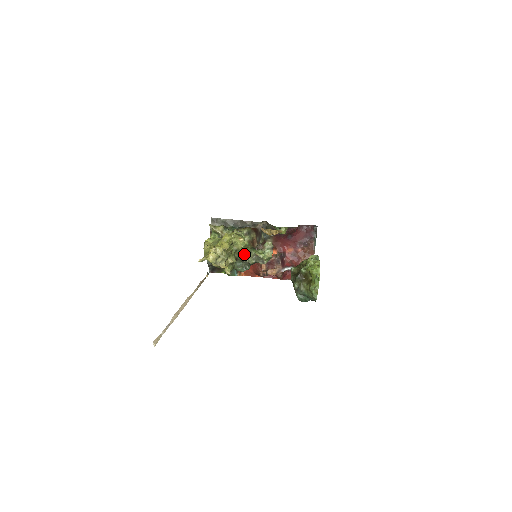
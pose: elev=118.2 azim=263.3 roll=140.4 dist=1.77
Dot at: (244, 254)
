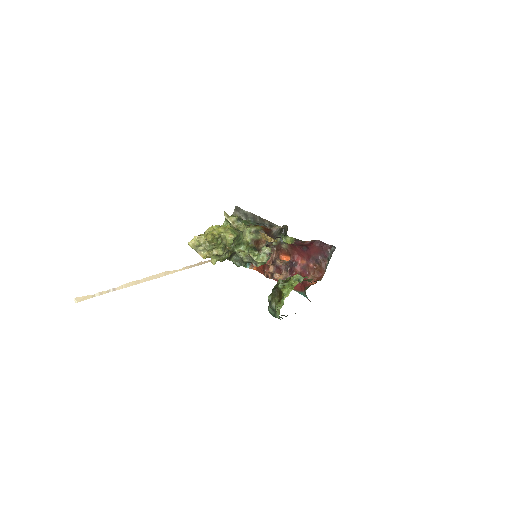
Dot at: (242, 250)
